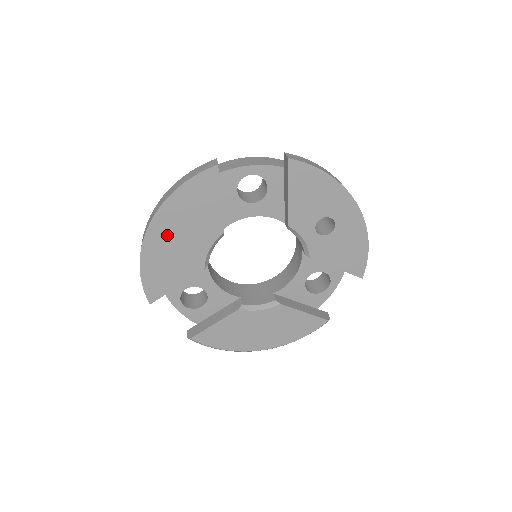
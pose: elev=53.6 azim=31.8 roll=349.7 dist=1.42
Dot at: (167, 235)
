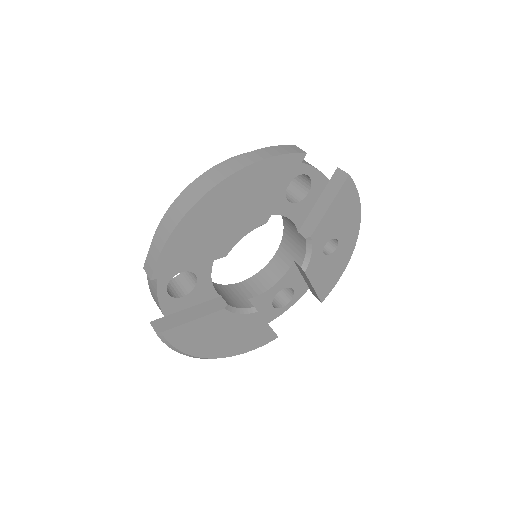
Dot at: (222, 205)
